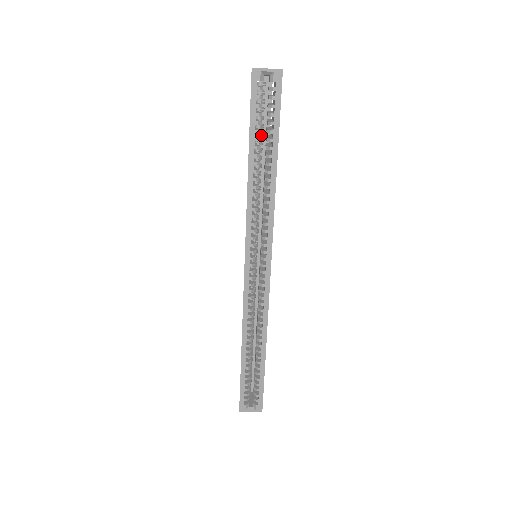
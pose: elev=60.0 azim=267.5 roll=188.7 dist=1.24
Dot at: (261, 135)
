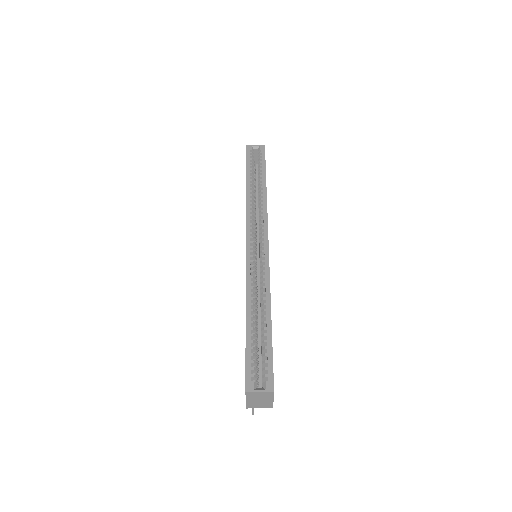
Dot at: (254, 176)
